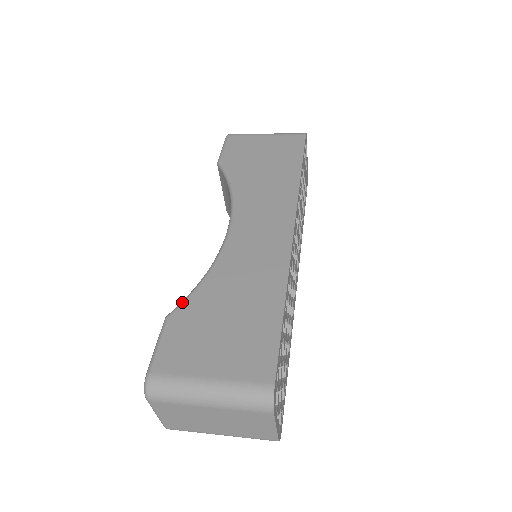
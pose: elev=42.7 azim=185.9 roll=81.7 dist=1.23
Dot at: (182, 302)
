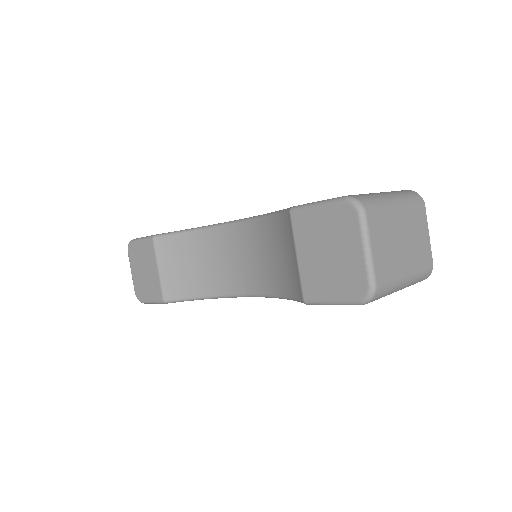
Dot at: (285, 209)
